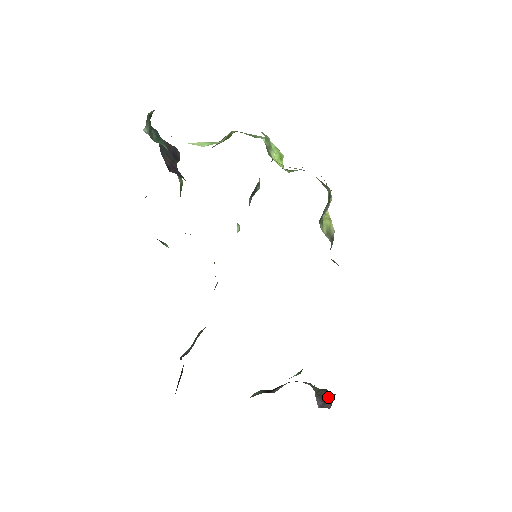
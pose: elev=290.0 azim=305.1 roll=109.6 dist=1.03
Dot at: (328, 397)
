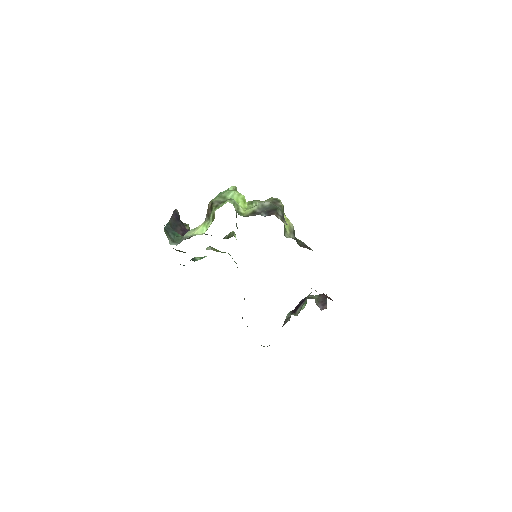
Dot at: (324, 300)
